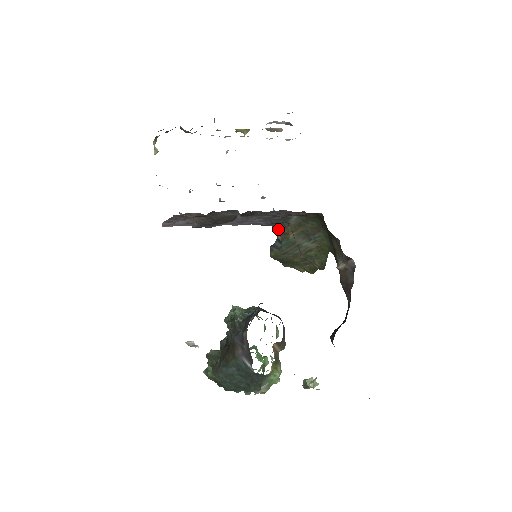
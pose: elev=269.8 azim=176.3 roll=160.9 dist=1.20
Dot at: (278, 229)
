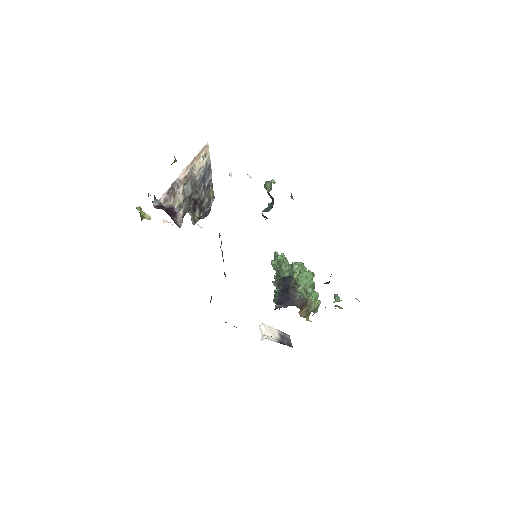
Dot at: occluded
